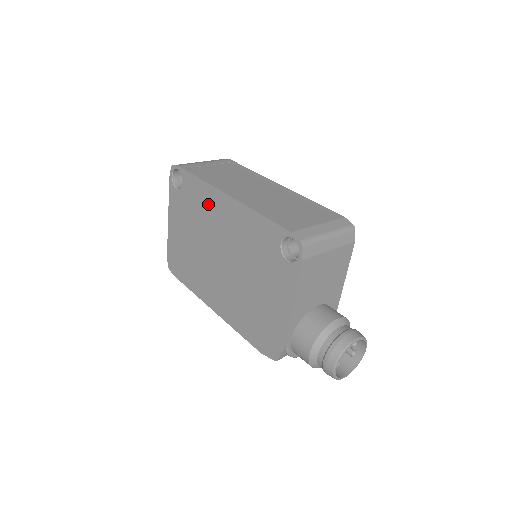
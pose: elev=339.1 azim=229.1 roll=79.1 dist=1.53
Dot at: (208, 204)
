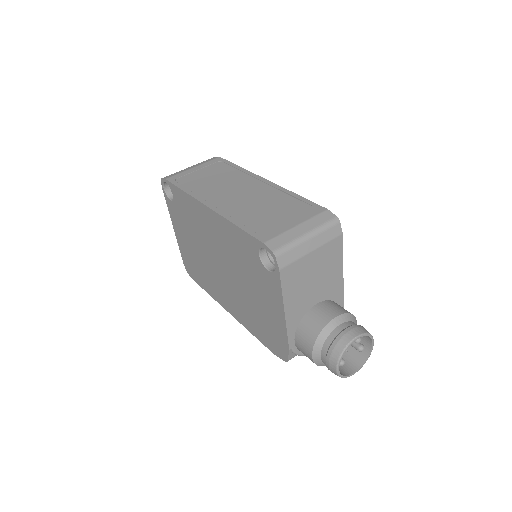
Dot at: (196, 215)
